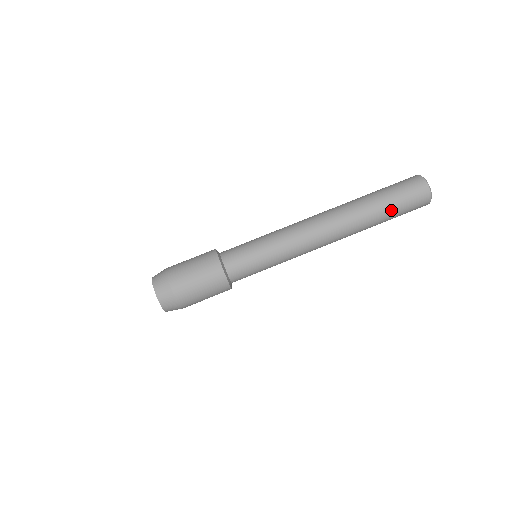
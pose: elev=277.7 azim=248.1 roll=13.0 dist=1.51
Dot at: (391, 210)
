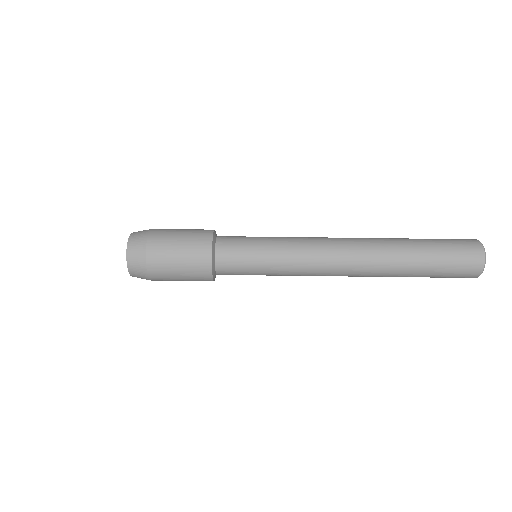
Dot at: (430, 265)
